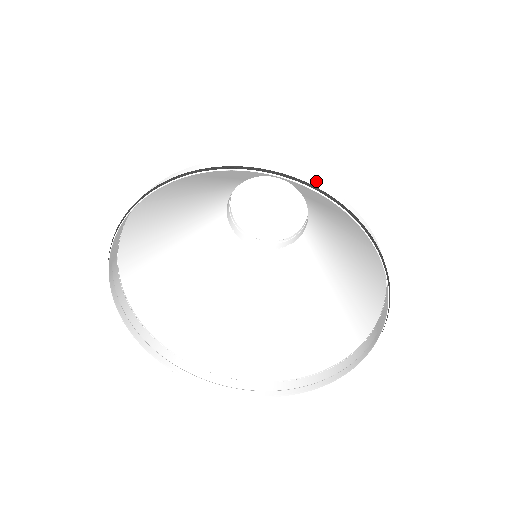
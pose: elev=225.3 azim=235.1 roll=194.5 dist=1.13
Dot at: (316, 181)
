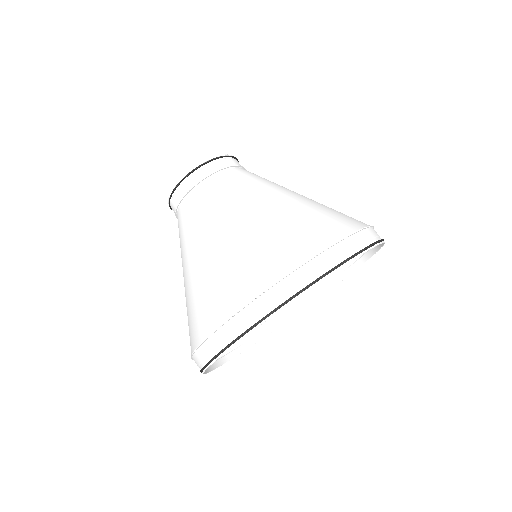
Dot at: (305, 268)
